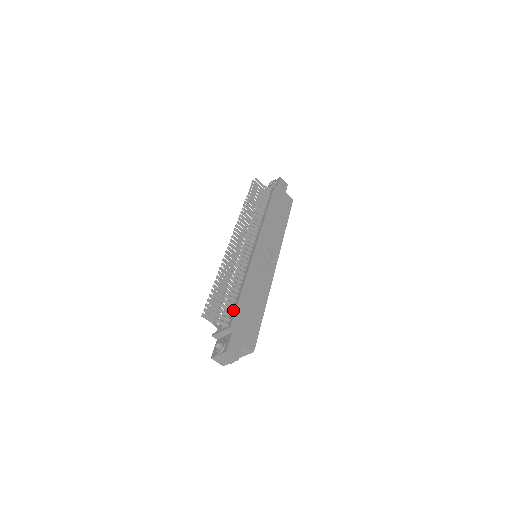
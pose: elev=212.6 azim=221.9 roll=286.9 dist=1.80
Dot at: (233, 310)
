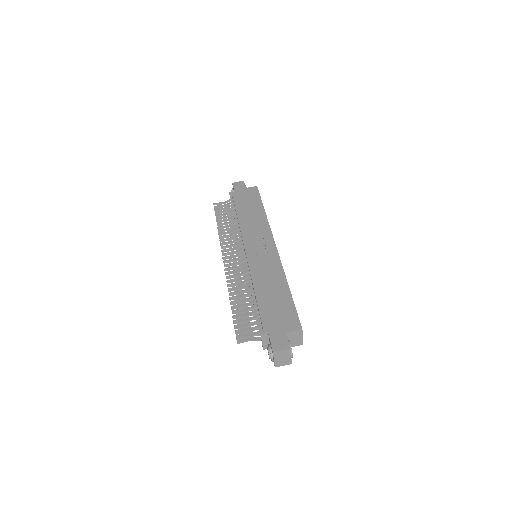
Dot at: (259, 315)
